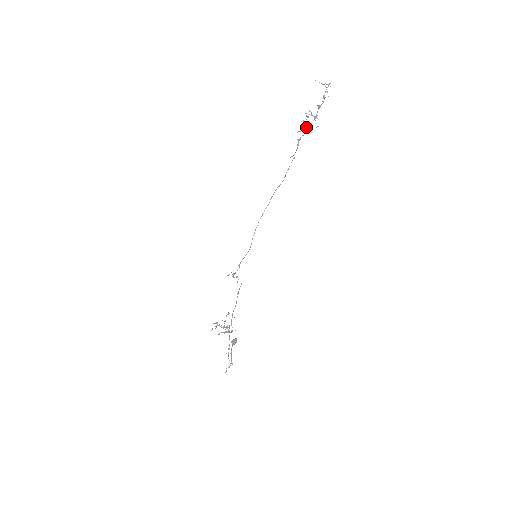
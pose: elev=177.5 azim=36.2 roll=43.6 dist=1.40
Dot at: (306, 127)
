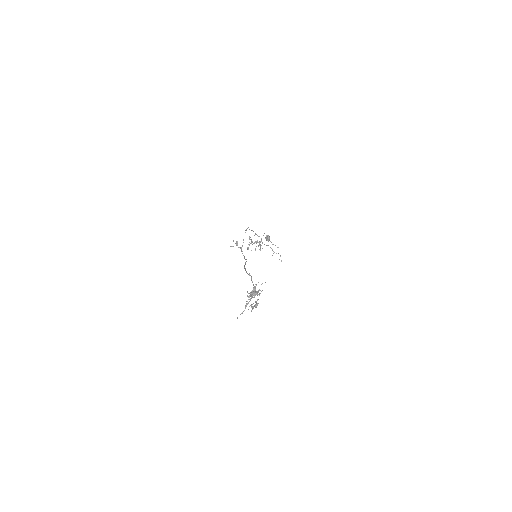
Dot at: occluded
